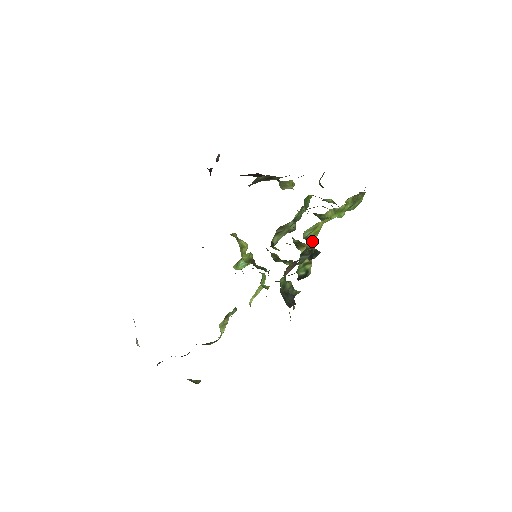
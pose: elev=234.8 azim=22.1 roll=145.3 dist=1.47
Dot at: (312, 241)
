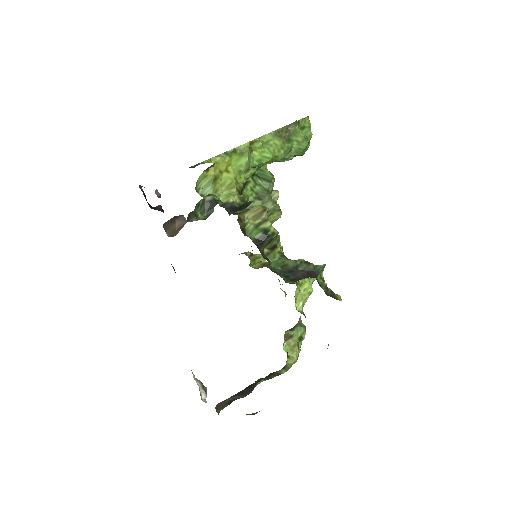
Dot at: (228, 196)
